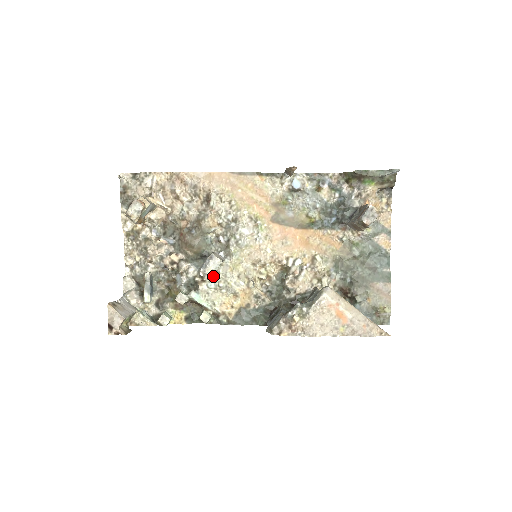
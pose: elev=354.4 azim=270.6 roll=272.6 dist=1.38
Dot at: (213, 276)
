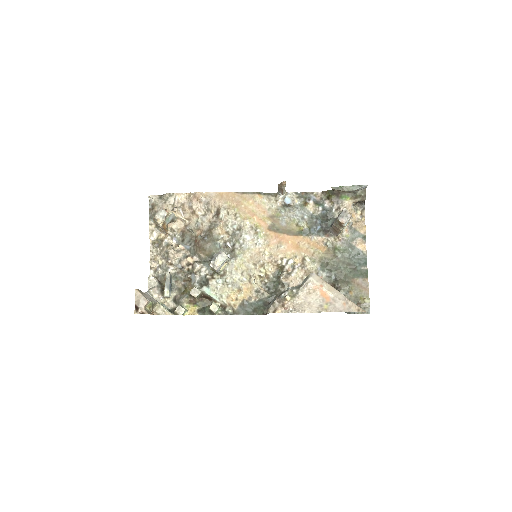
Dot at: (221, 274)
